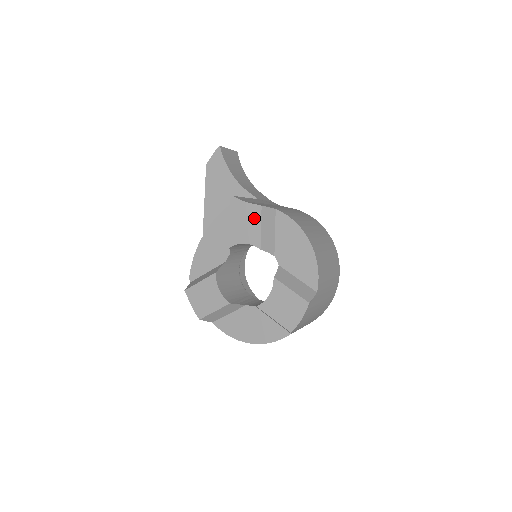
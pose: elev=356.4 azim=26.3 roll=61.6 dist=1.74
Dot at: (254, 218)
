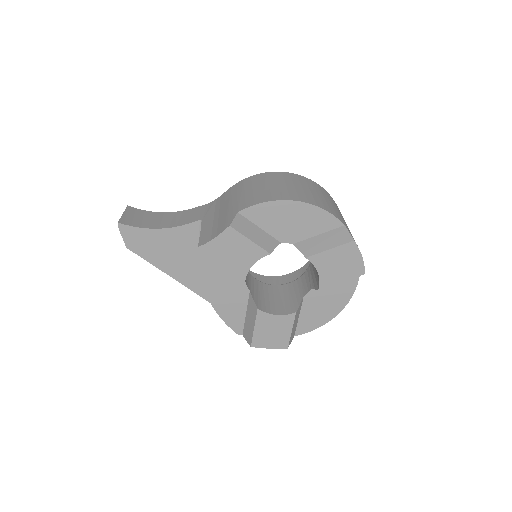
Dot at: (236, 241)
